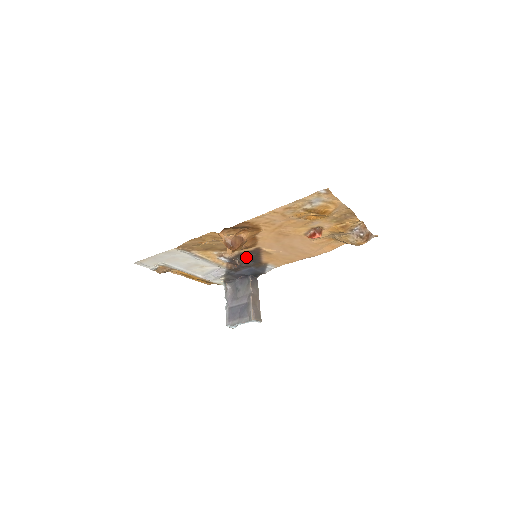
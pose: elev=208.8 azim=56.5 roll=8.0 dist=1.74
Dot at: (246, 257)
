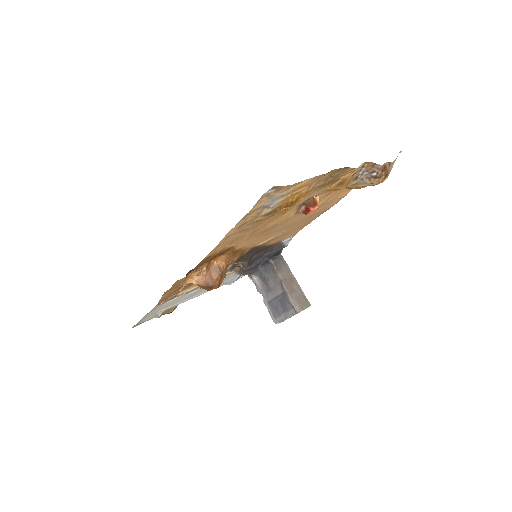
Dot at: (248, 256)
